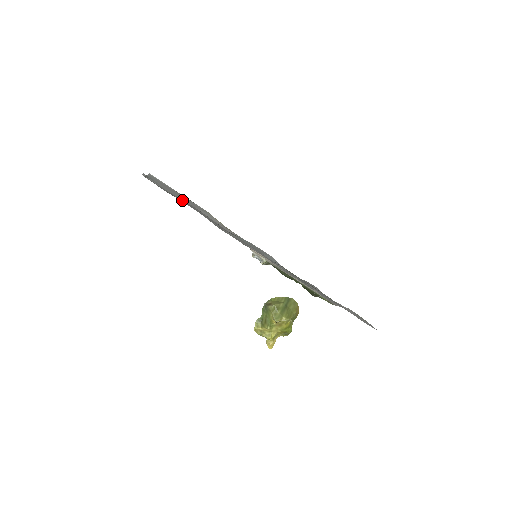
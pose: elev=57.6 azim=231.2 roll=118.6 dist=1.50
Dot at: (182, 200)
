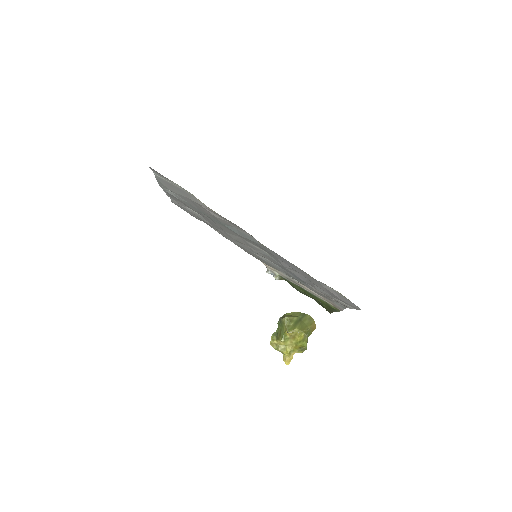
Dot at: (182, 196)
